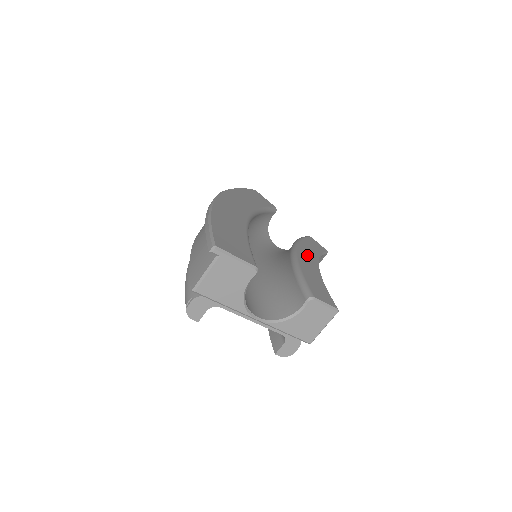
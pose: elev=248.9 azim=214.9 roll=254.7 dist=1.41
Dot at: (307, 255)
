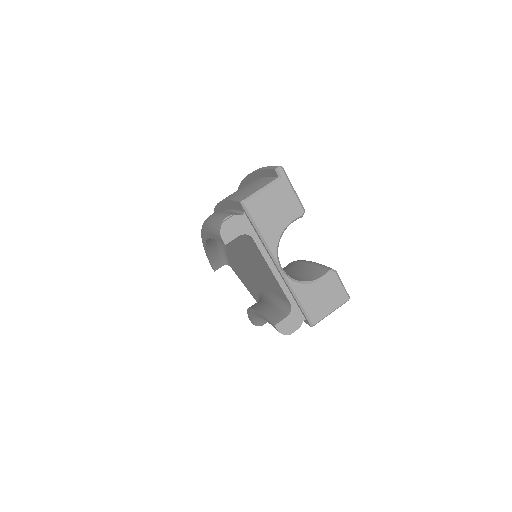
Dot at: occluded
